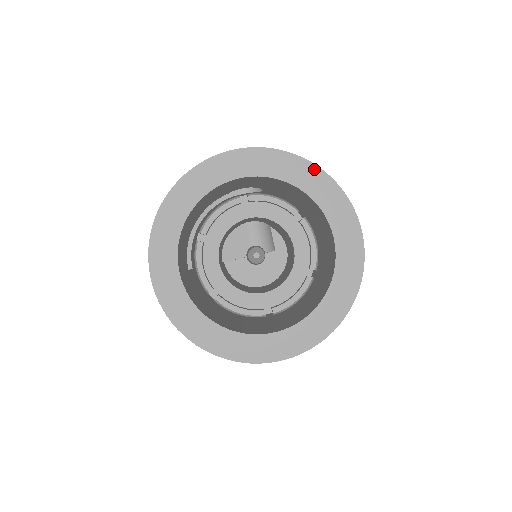
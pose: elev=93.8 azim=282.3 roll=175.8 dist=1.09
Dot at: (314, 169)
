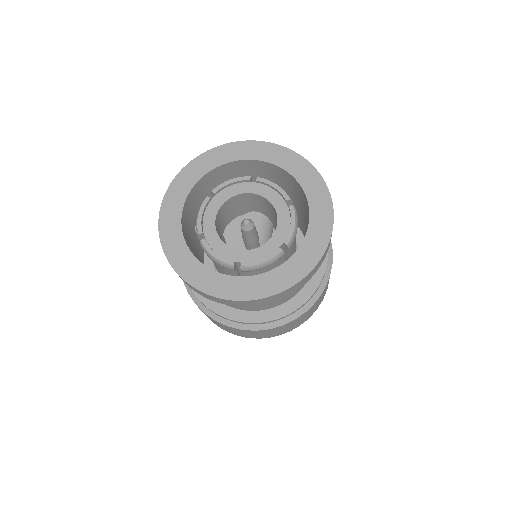
Dot at: (312, 170)
